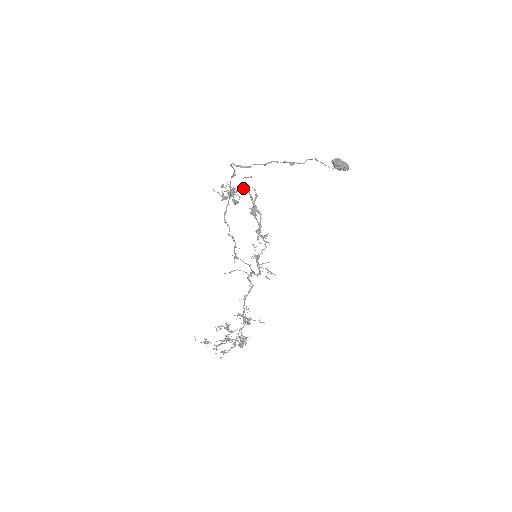
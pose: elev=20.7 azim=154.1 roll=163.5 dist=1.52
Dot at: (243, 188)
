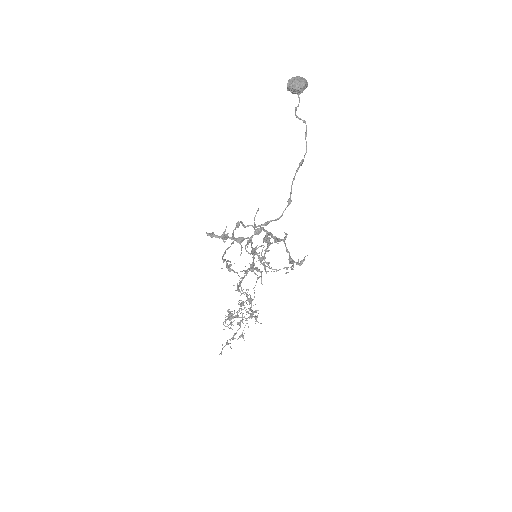
Dot at: (258, 232)
